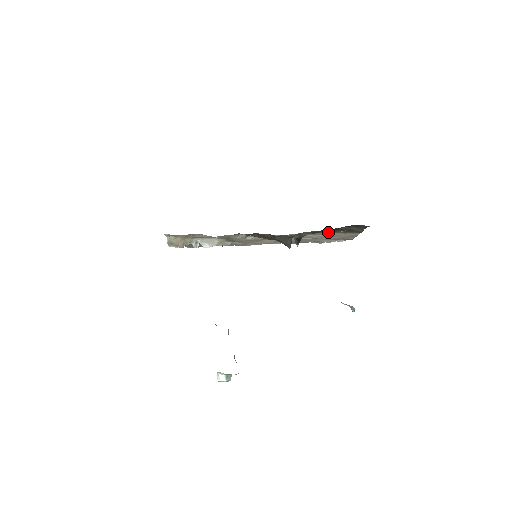
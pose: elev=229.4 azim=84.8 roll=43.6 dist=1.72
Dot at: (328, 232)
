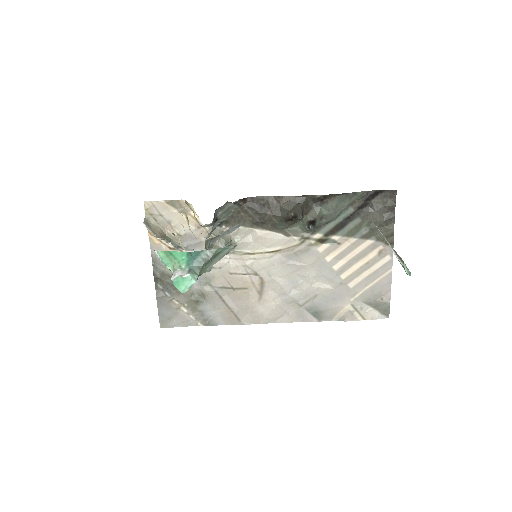
Dot at: (349, 235)
